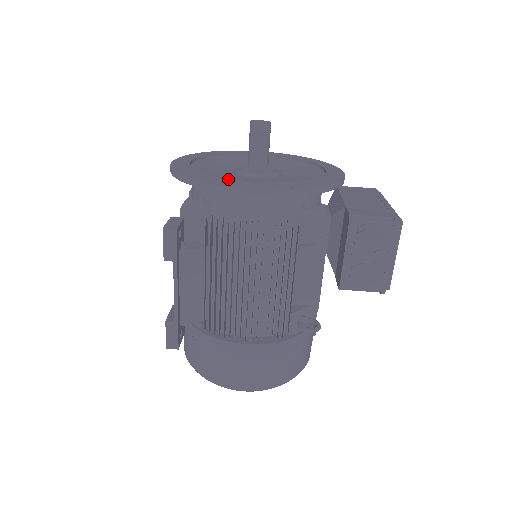
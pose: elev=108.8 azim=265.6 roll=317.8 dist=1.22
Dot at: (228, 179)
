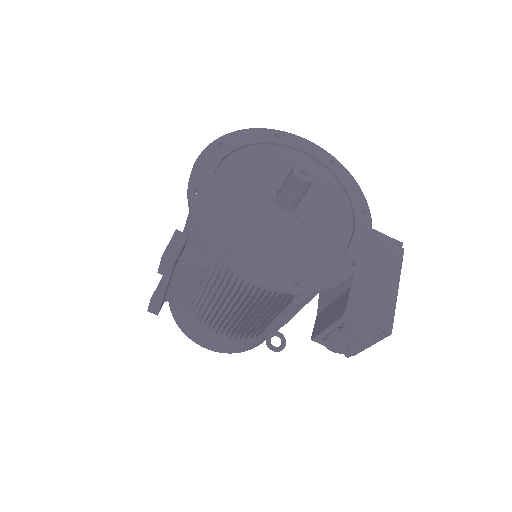
Dot at: (239, 248)
